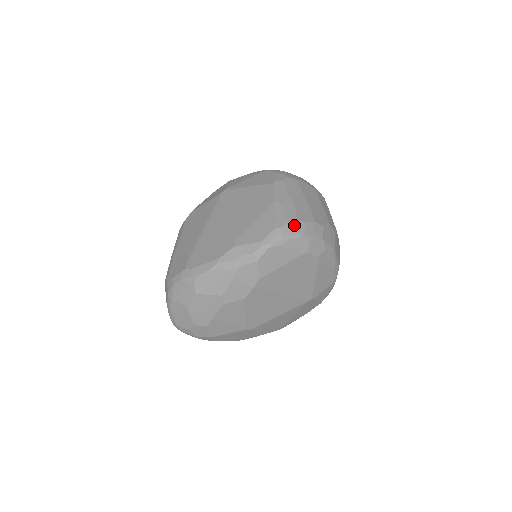
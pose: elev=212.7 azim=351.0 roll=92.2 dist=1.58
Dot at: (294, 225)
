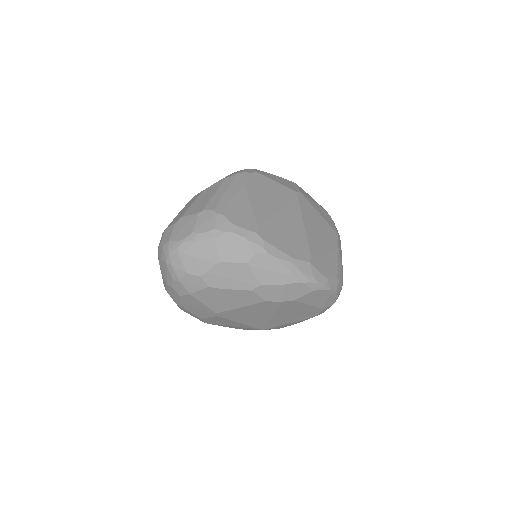
Dot at: occluded
